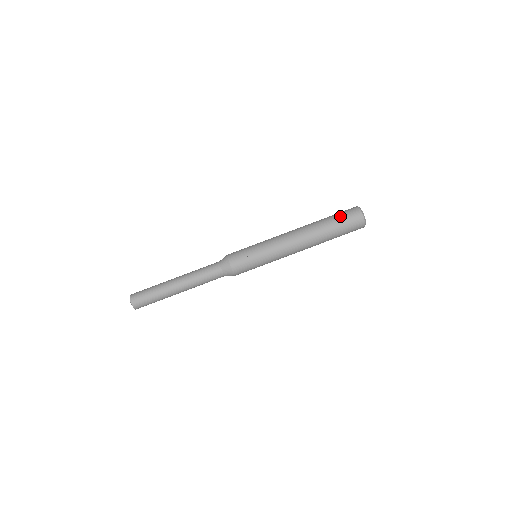
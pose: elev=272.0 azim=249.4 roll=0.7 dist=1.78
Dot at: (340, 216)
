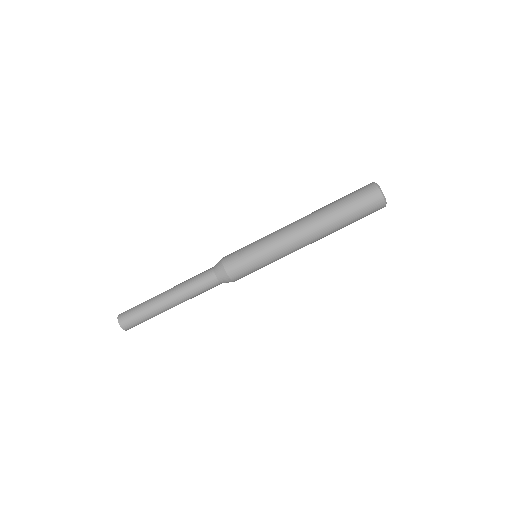
Dot at: (350, 193)
